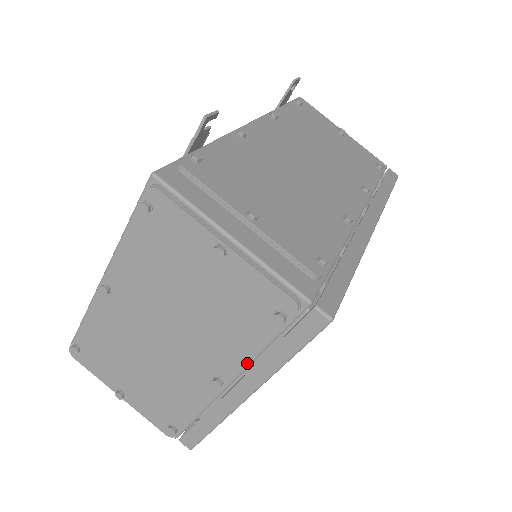
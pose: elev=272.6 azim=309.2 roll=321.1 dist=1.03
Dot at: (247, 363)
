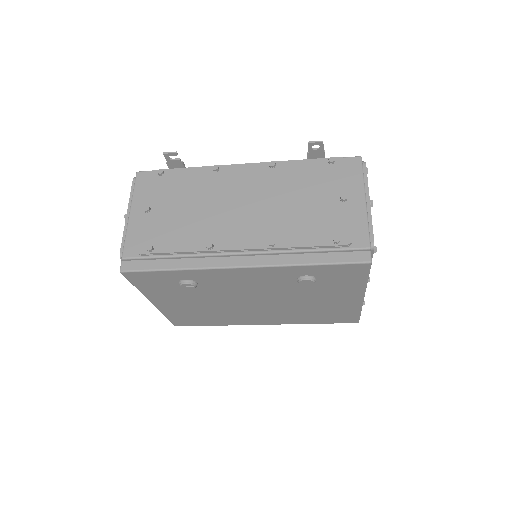
Dot at: occluded
